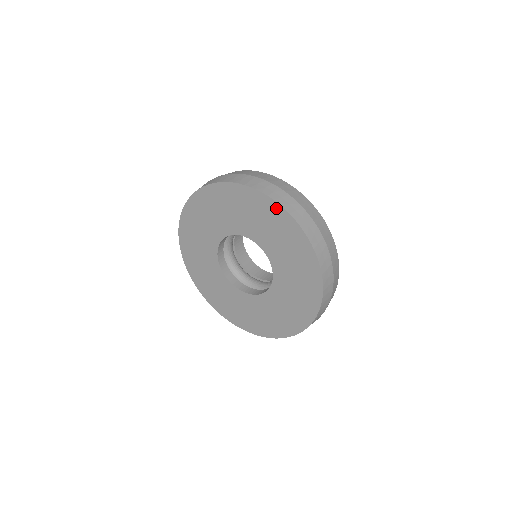
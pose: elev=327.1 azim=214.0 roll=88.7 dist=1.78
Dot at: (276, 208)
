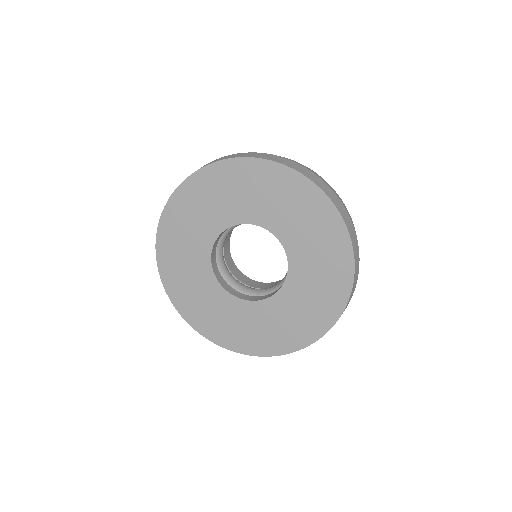
Dot at: (341, 231)
